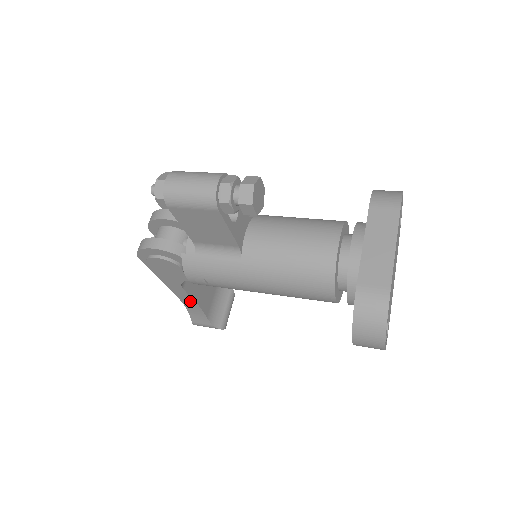
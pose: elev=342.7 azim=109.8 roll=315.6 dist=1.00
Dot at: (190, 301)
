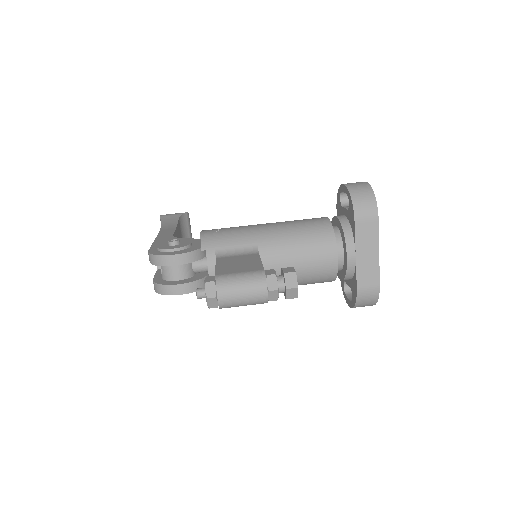
Dot at: occluded
